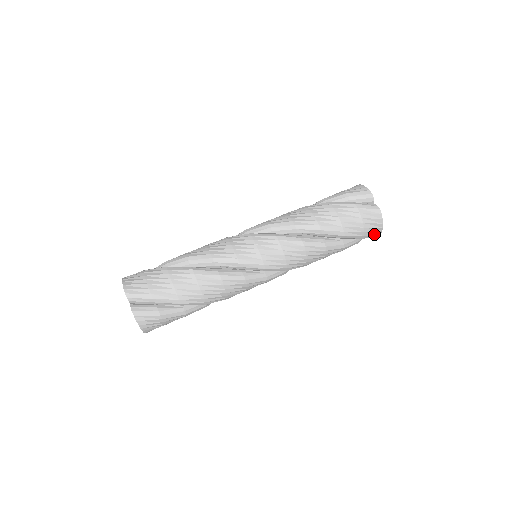
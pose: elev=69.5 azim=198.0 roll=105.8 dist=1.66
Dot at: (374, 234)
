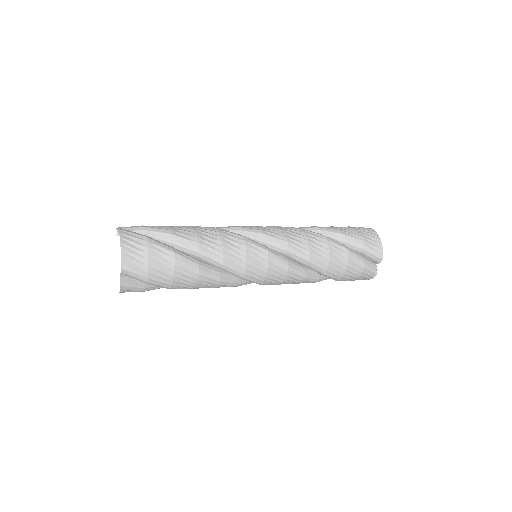
Dot at: occluded
